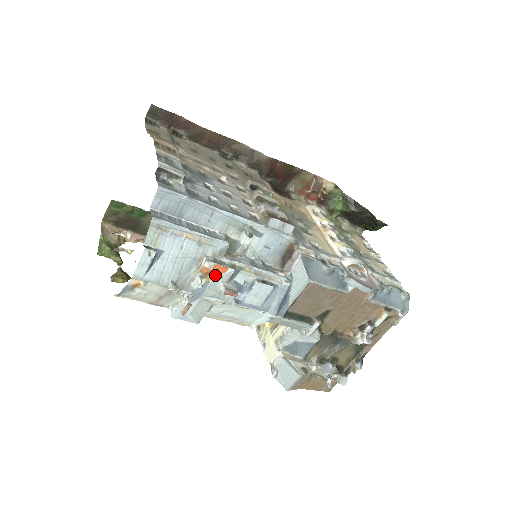
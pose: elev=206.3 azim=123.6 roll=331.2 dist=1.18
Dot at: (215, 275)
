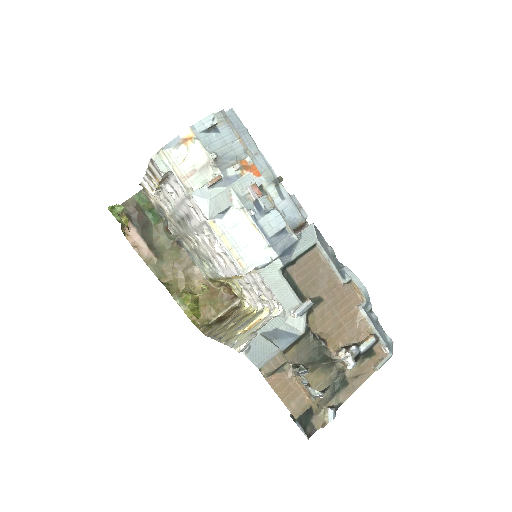
Dot at: (250, 172)
